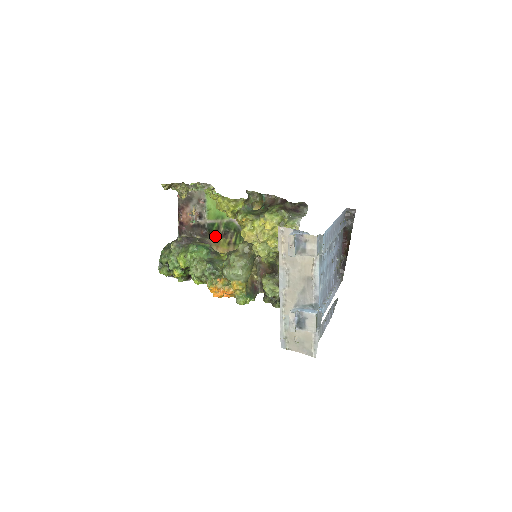
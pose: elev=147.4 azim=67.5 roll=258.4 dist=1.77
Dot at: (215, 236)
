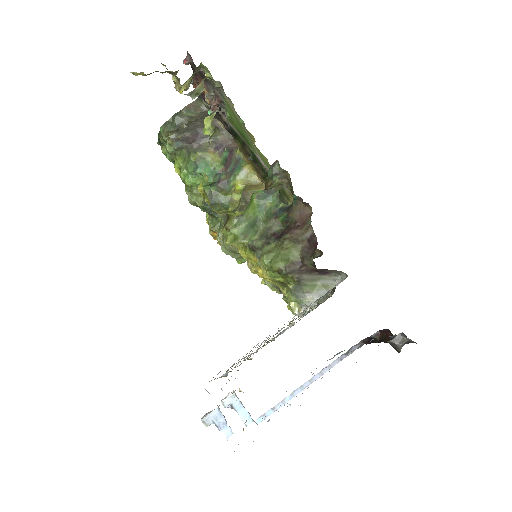
Dot at: (241, 145)
